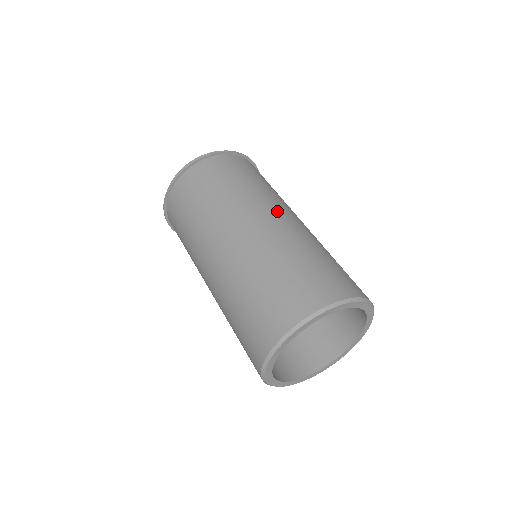
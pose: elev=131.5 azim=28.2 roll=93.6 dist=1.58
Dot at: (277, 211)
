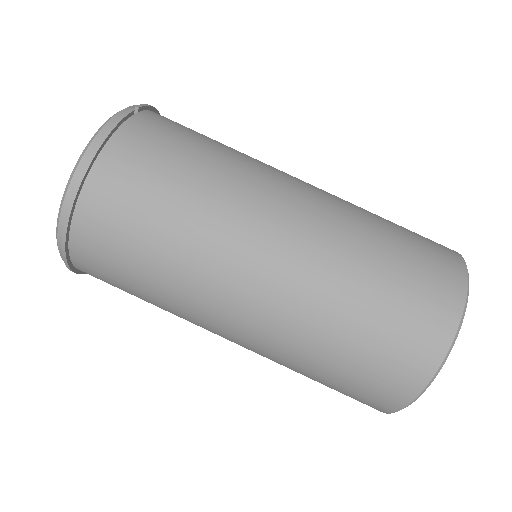
Dot at: (249, 273)
